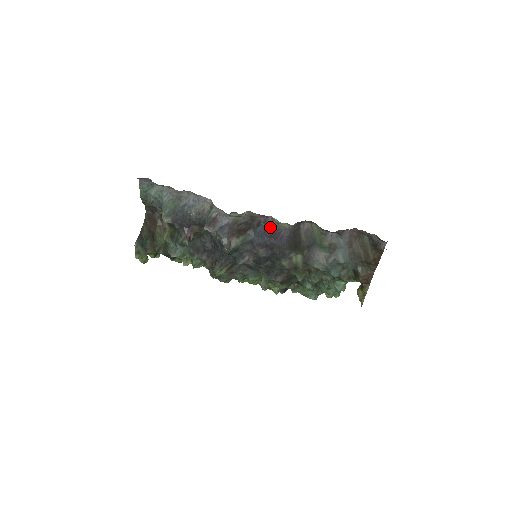
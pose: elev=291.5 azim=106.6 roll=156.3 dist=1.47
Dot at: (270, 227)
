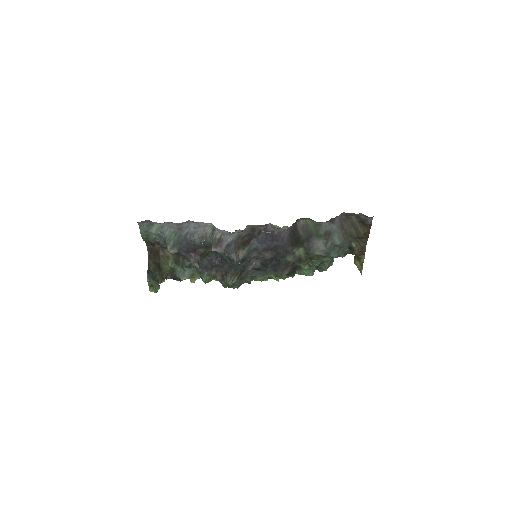
Dot at: (270, 232)
